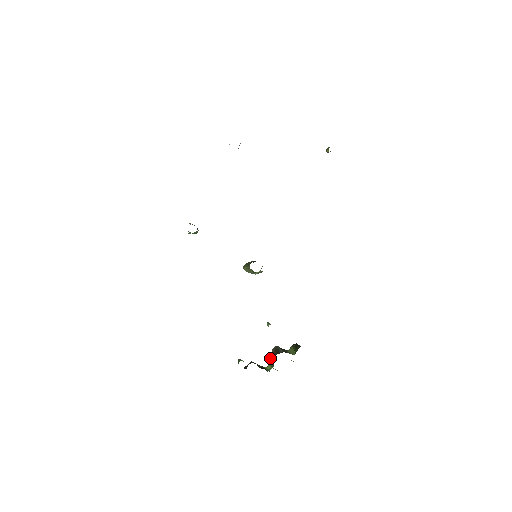
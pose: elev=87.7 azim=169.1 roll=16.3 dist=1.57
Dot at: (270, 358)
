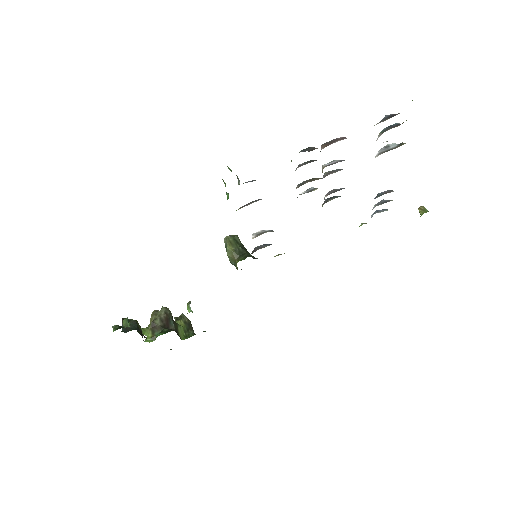
Dot at: (155, 324)
